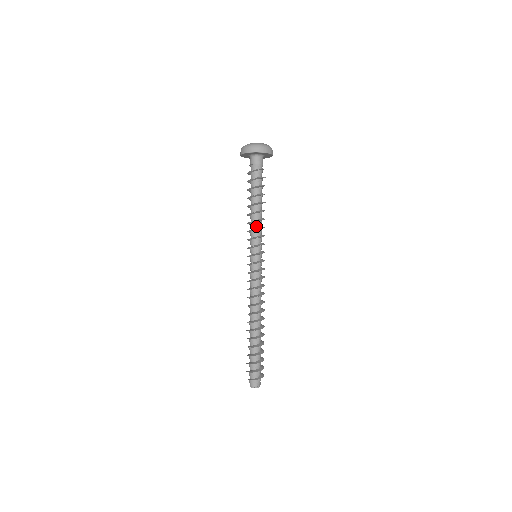
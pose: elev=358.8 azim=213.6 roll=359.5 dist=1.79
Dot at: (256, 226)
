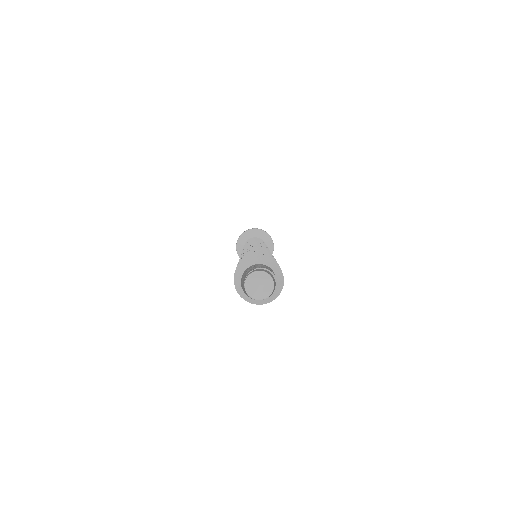
Dot at: occluded
